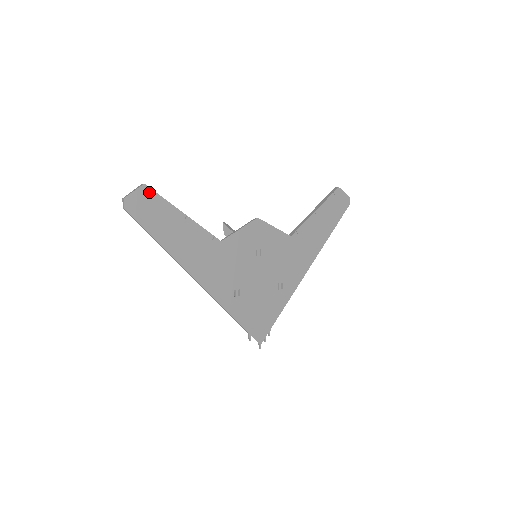
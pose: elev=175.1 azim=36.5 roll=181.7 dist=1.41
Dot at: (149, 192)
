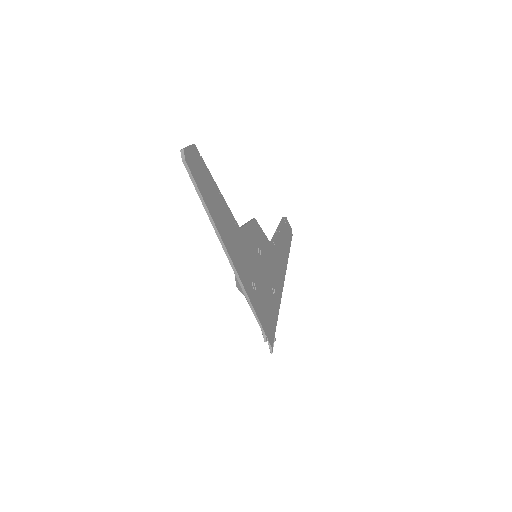
Dot at: (198, 154)
